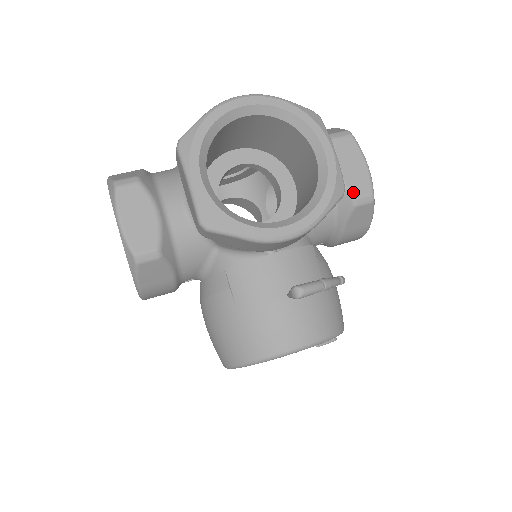
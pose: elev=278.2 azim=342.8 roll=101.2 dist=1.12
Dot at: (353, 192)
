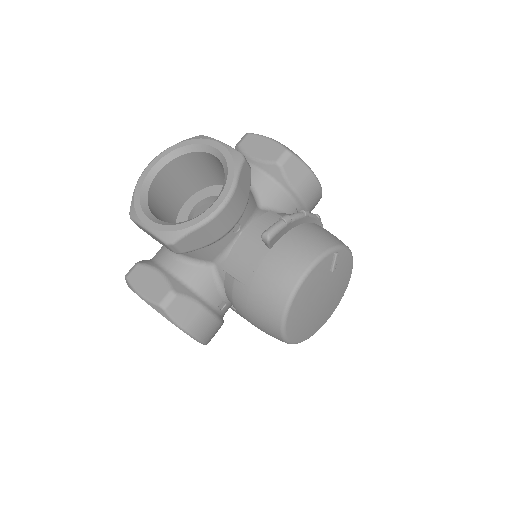
Dot at: (272, 160)
